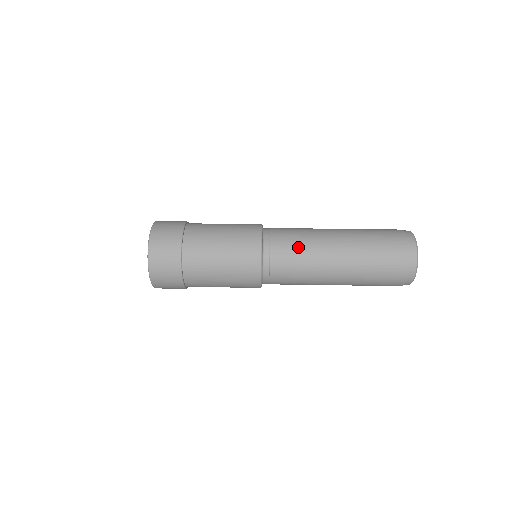
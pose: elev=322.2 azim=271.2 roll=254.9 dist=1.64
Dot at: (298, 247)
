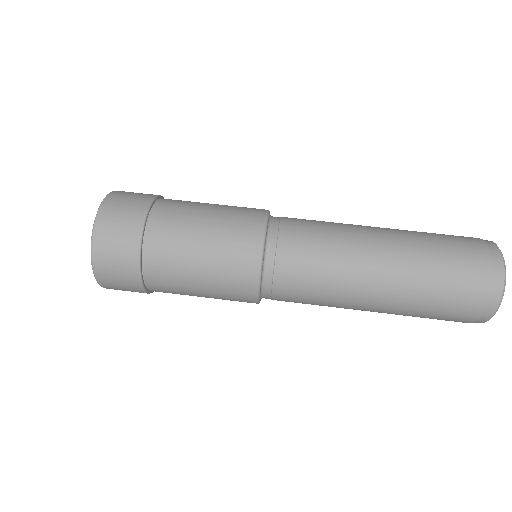
Dot at: (316, 279)
